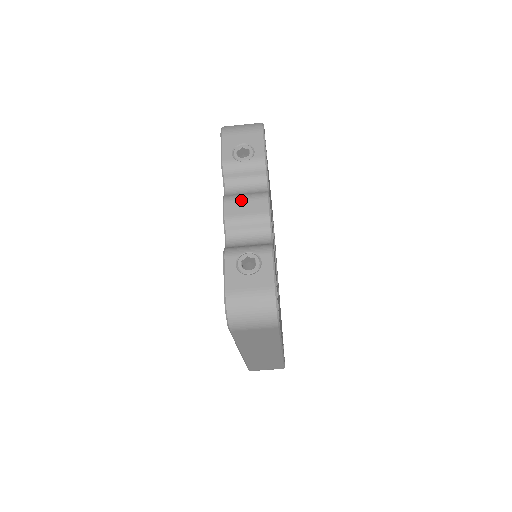
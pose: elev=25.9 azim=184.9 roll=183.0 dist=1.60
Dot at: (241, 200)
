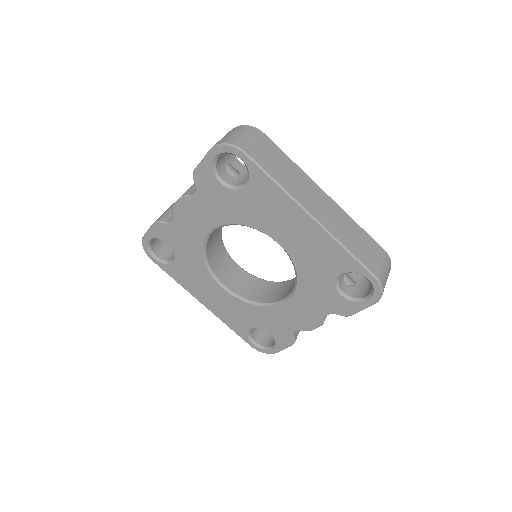
Dot at: occluded
